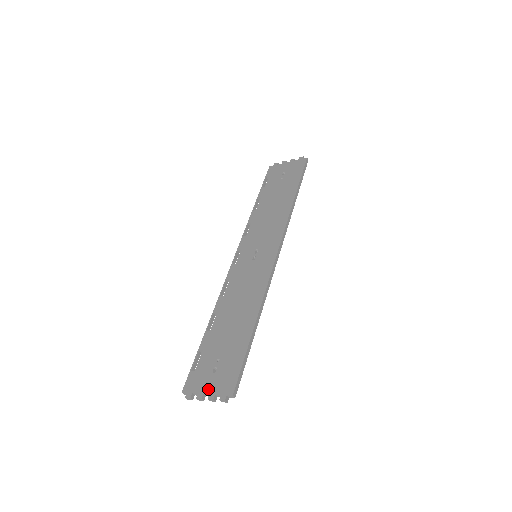
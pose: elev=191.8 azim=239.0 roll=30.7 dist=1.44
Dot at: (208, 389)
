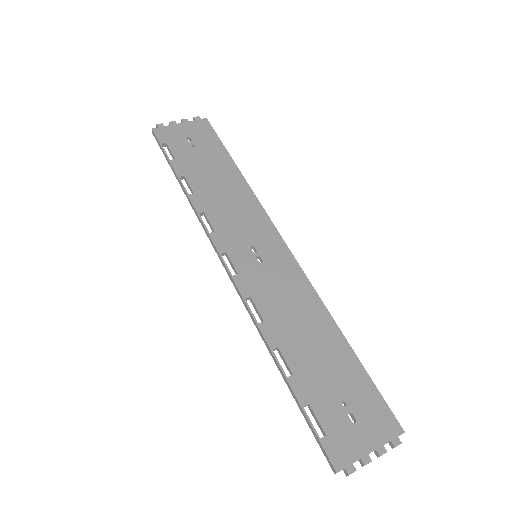
Dot at: (369, 445)
